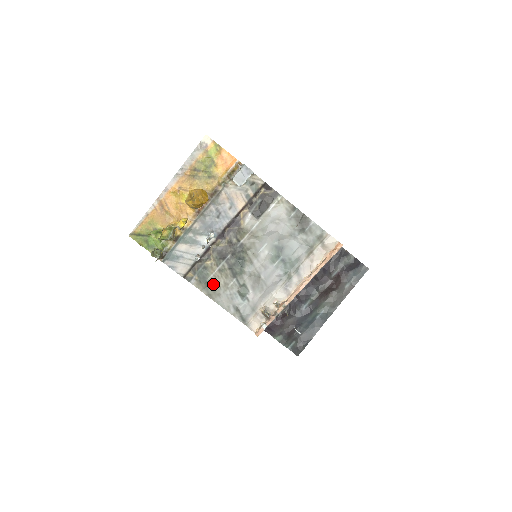
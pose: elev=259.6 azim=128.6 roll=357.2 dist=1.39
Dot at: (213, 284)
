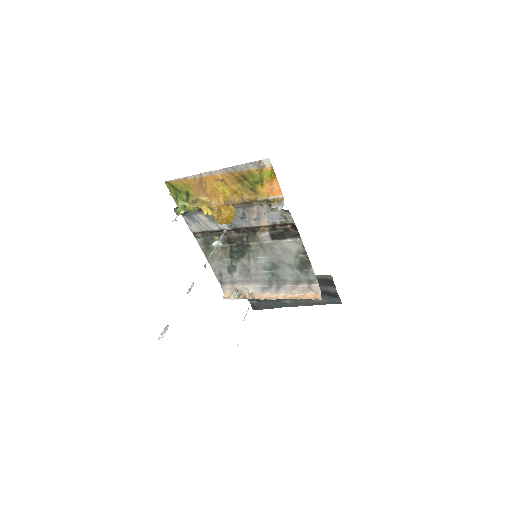
Dot at: occluded
